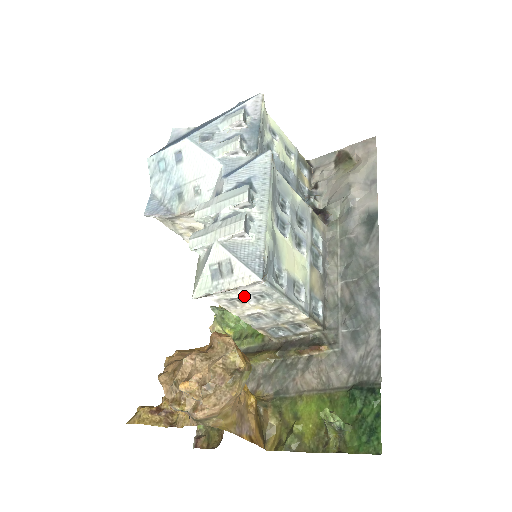
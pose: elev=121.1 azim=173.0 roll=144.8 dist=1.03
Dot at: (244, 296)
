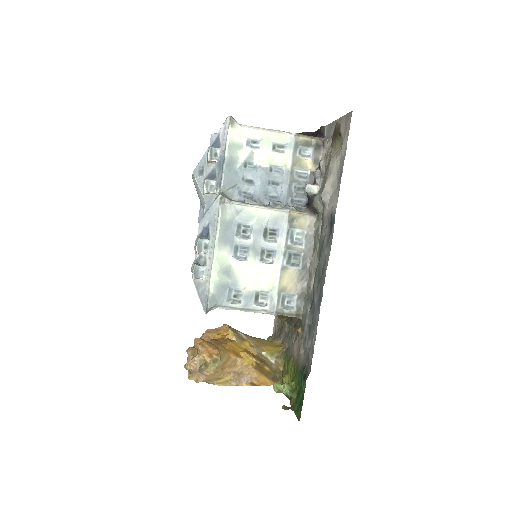
Dot at: occluded
